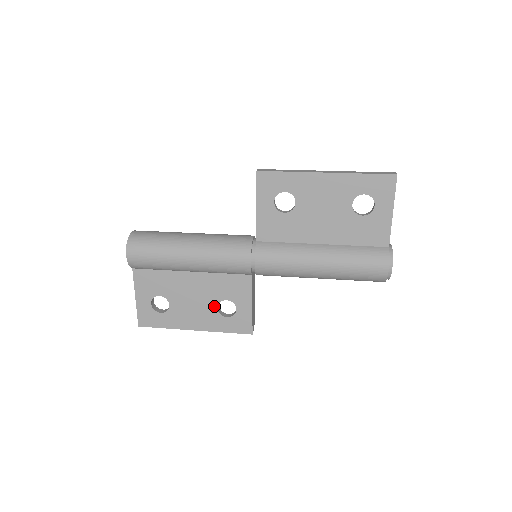
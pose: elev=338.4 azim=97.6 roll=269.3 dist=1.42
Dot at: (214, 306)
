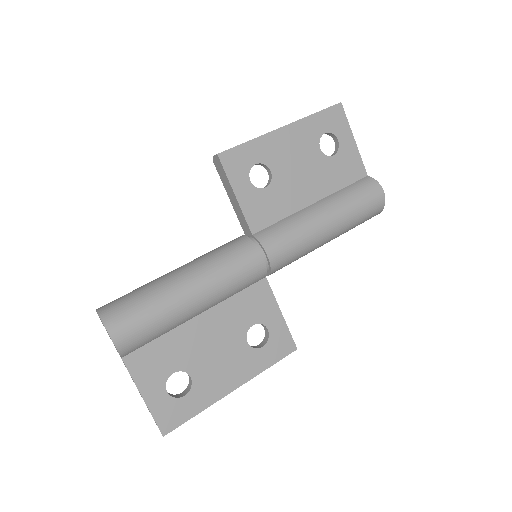
Dot at: (243, 342)
